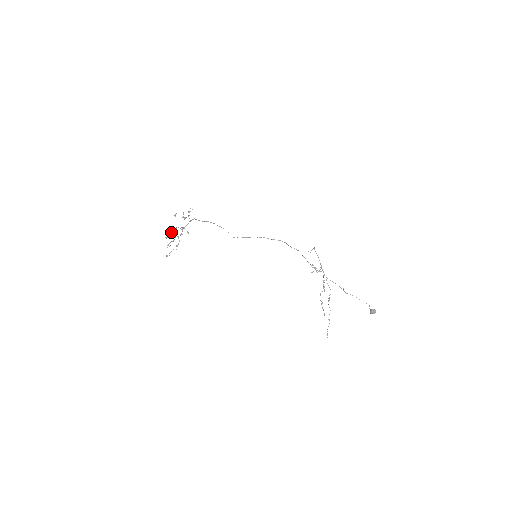
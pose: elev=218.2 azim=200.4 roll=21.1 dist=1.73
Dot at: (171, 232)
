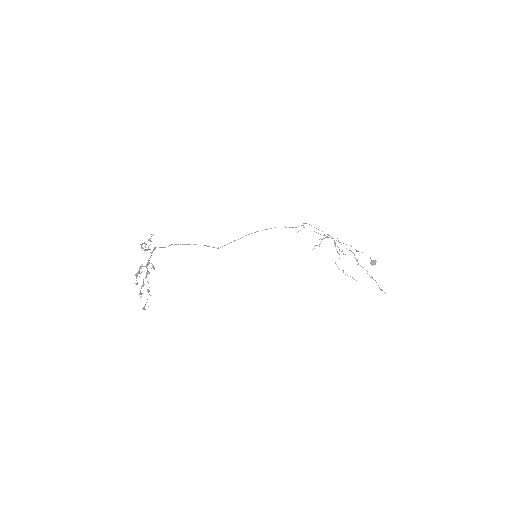
Dot at: occluded
